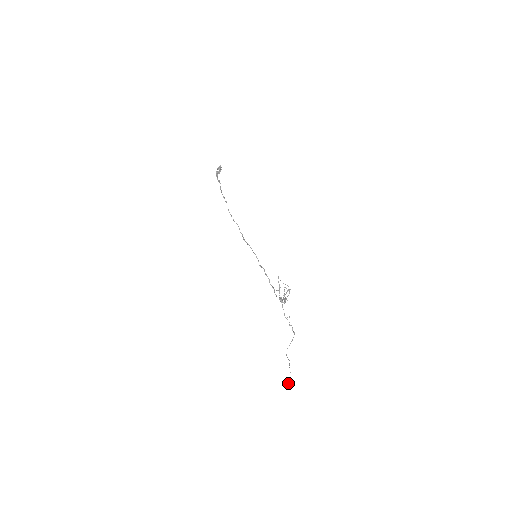
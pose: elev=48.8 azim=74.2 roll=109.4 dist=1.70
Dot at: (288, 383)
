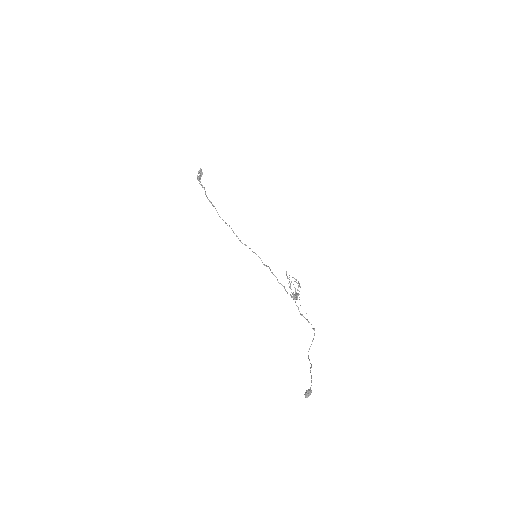
Dot at: (308, 393)
